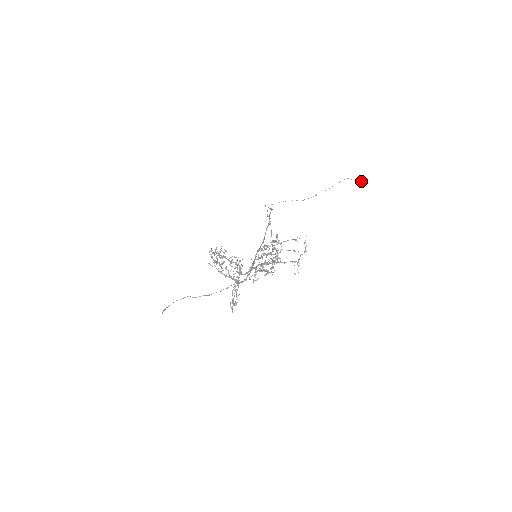
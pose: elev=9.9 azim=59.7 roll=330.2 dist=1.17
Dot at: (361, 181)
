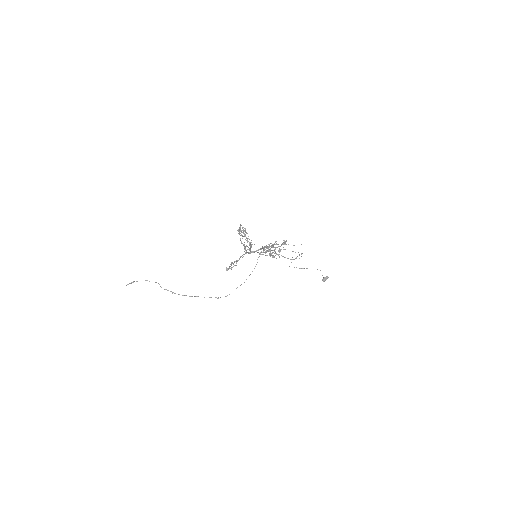
Dot at: (325, 277)
